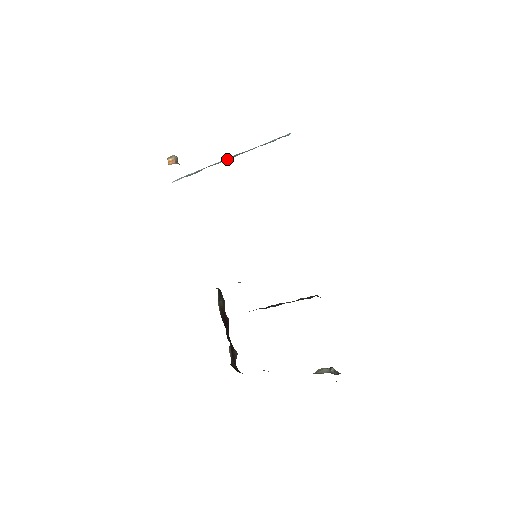
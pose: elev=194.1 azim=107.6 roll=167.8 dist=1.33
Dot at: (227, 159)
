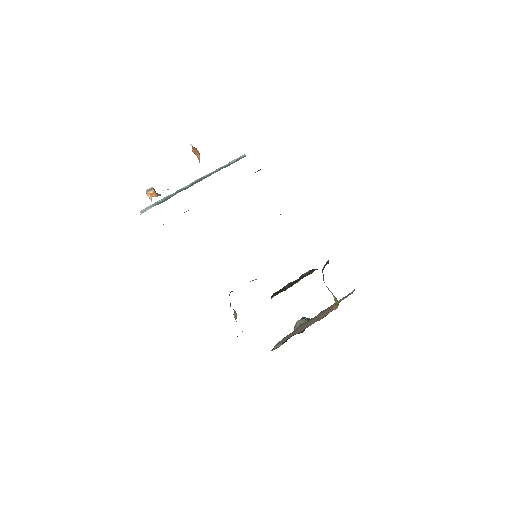
Dot at: occluded
